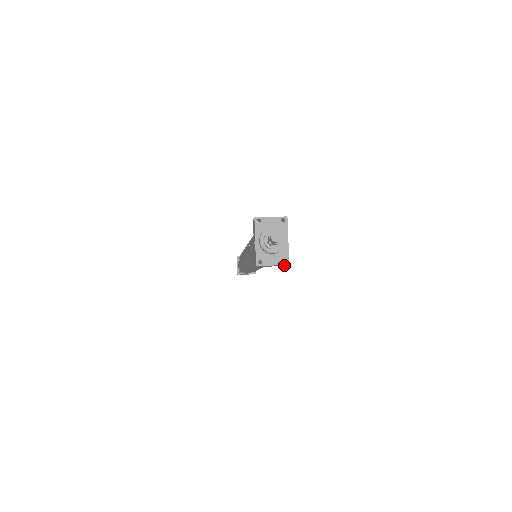
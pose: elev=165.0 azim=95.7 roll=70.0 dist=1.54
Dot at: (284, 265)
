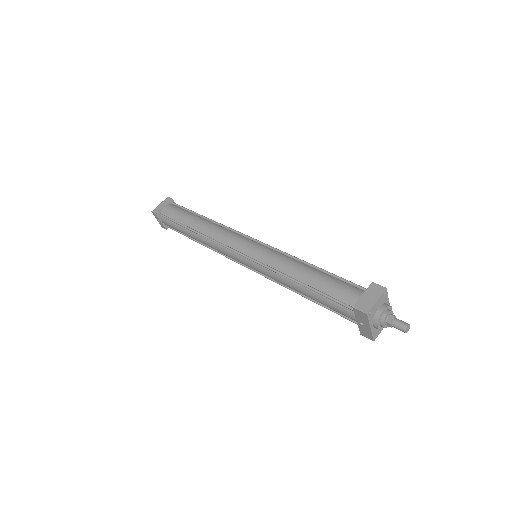
Dot at: occluded
